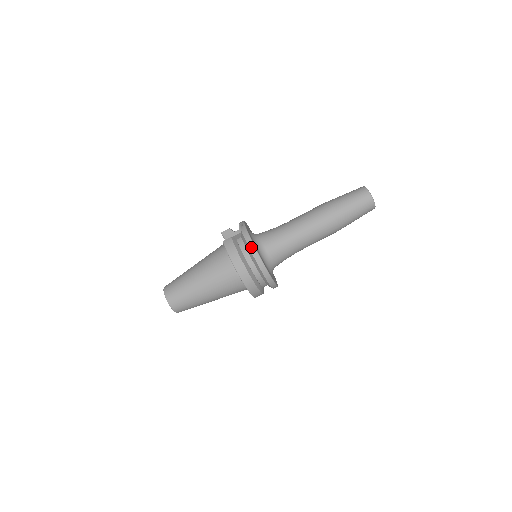
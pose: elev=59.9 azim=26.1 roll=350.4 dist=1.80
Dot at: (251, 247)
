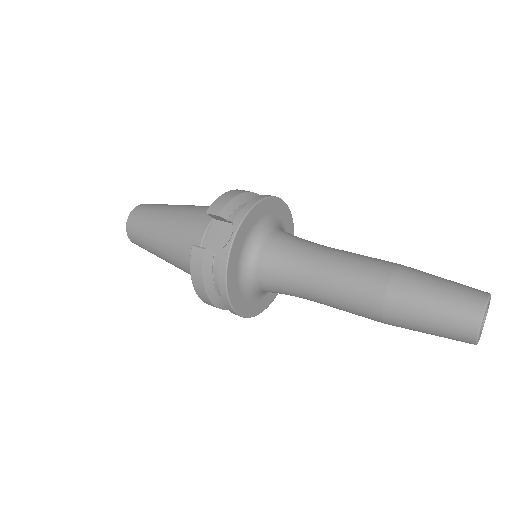
Dot at: (222, 291)
